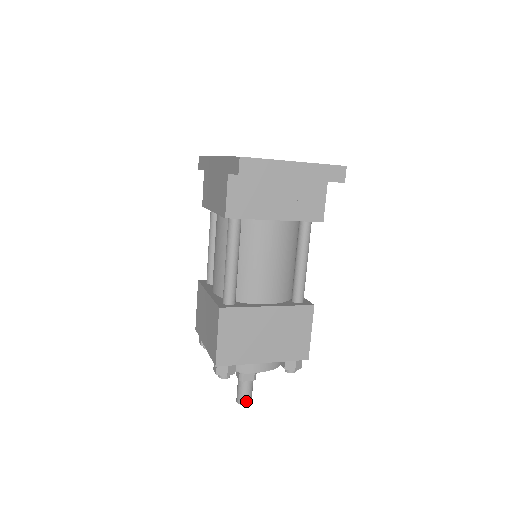
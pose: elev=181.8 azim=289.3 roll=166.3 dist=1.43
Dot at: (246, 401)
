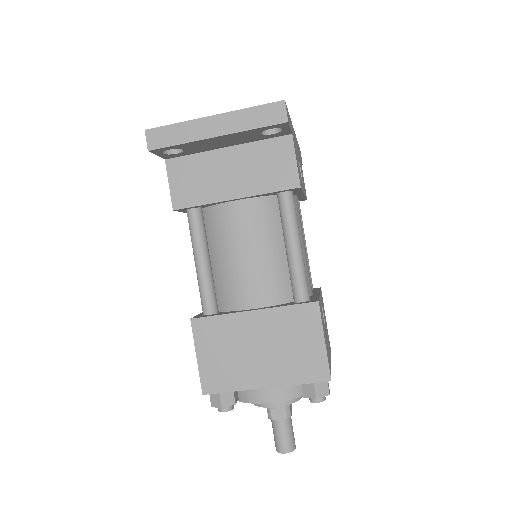
Dot at: (283, 447)
